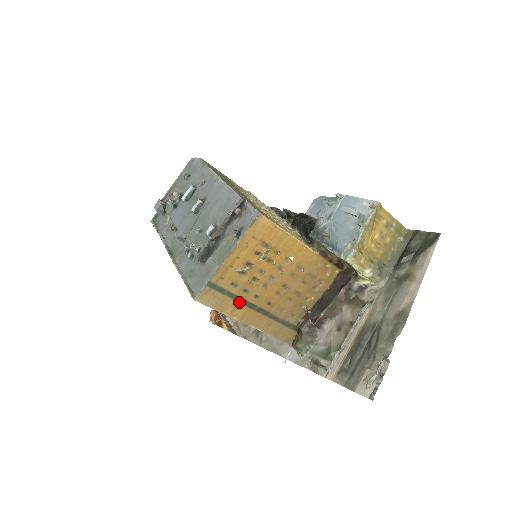
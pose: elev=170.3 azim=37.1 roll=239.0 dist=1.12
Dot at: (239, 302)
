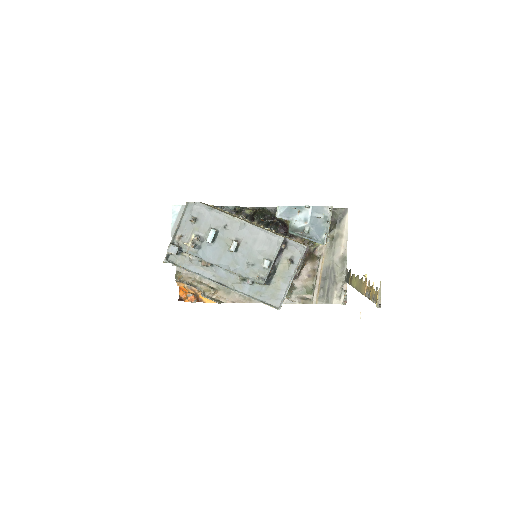
Dot at: occluded
